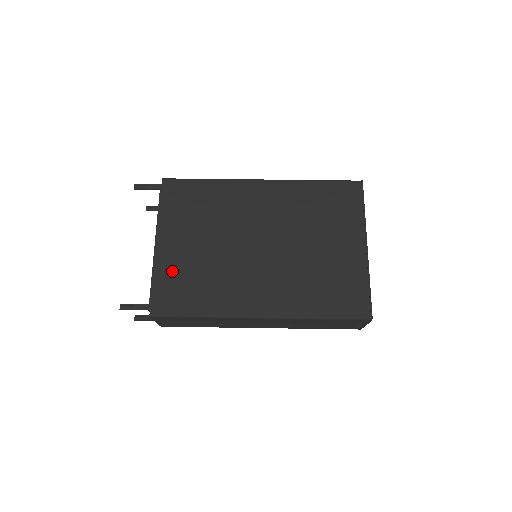
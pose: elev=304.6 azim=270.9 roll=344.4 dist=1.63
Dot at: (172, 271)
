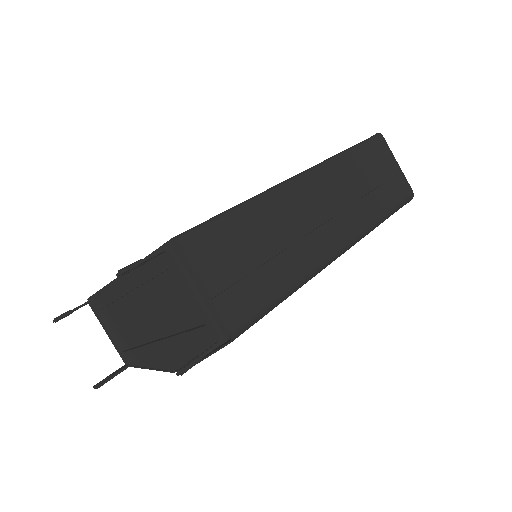
Dot at: occluded
